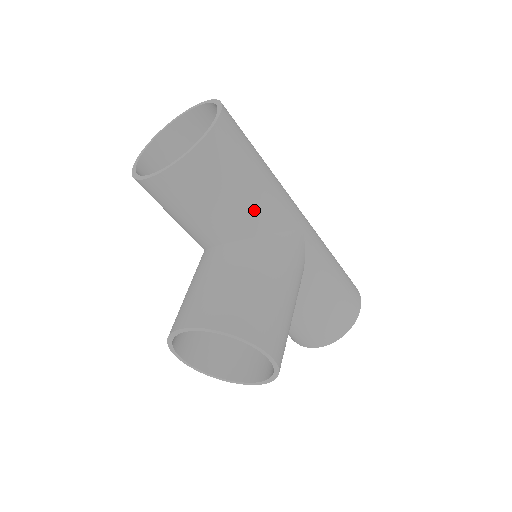
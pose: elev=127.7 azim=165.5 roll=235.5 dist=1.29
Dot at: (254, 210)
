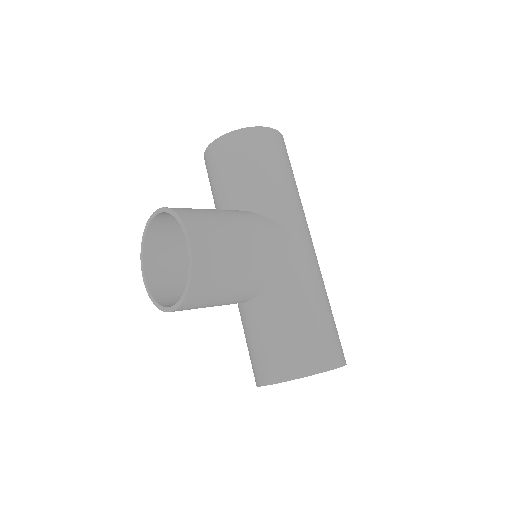
Dot at: (262, 191)
